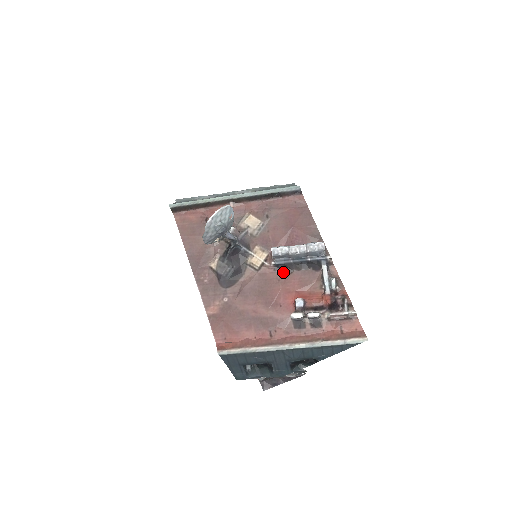
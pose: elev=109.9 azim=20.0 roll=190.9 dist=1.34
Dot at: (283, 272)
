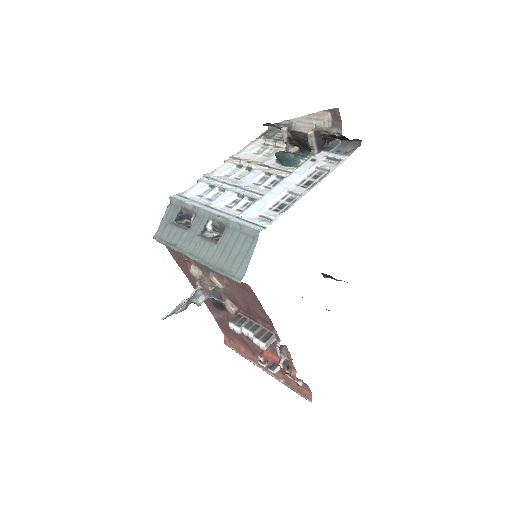
Dot at: occluded
